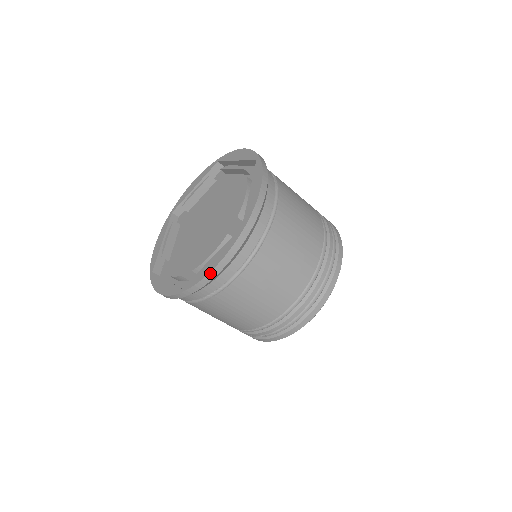
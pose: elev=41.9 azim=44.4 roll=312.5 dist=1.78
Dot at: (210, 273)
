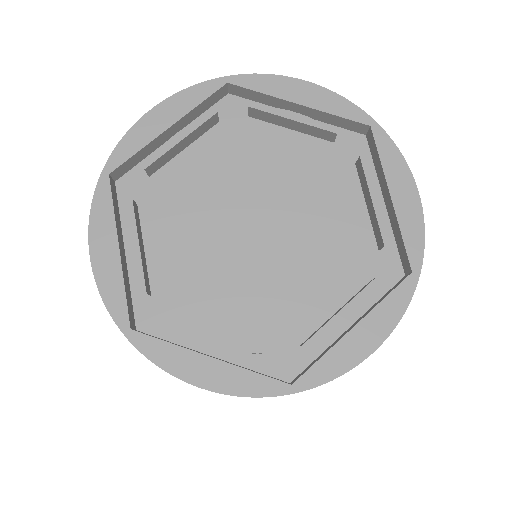
Dot at: (367, 357)
